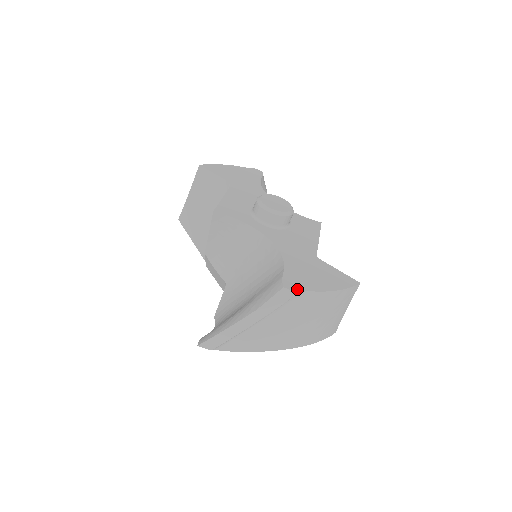
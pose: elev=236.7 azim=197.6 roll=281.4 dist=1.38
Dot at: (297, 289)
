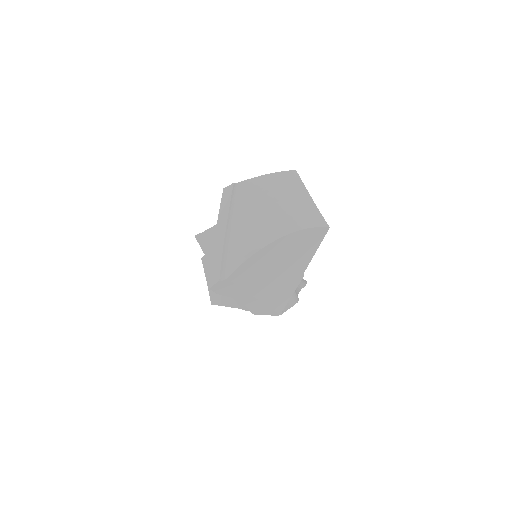
Dot at: (234, 184)
